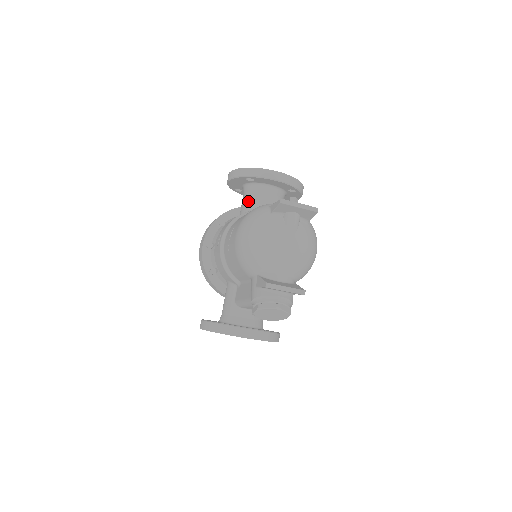
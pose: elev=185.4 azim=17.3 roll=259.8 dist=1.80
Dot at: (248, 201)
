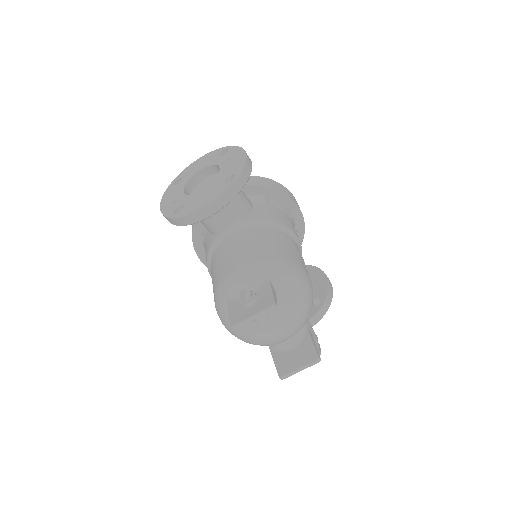
Dot at: (203, 224)
